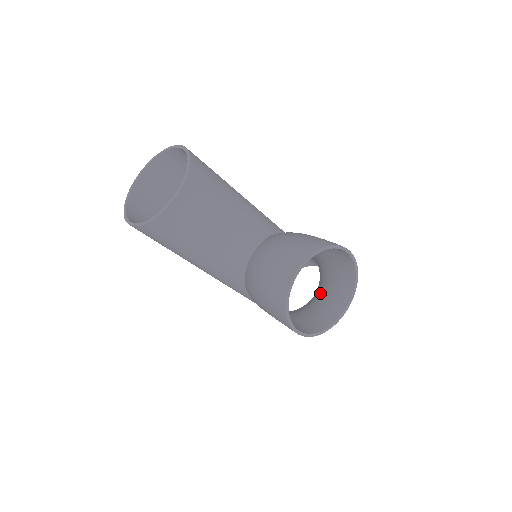
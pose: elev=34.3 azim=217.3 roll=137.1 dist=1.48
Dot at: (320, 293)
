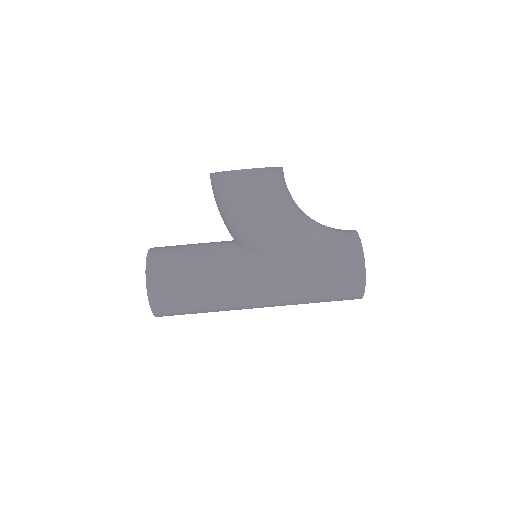
Dot at: occluded
